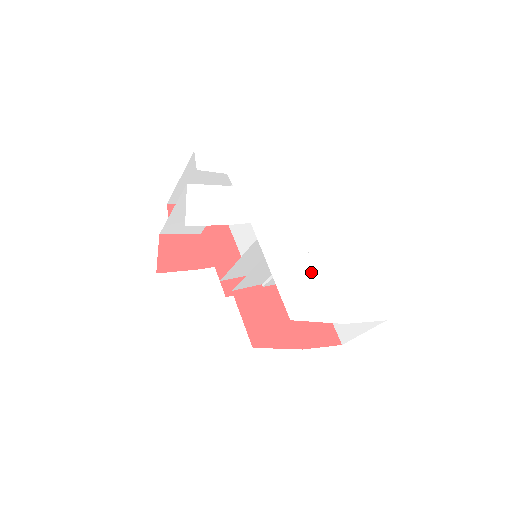
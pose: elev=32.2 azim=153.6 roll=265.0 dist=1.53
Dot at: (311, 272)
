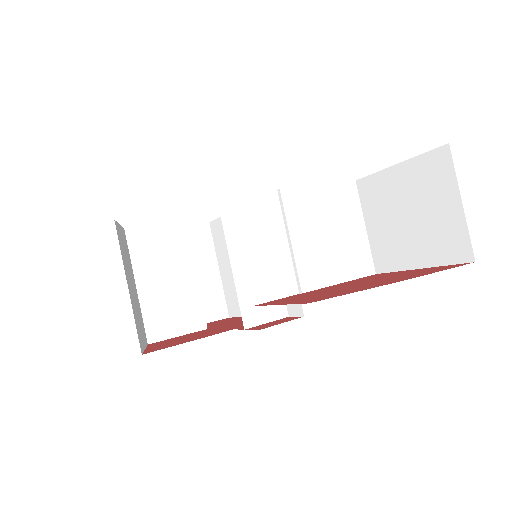
Dot at: occluded
